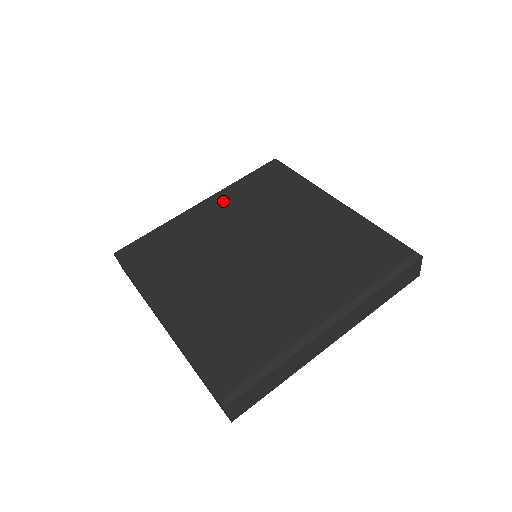
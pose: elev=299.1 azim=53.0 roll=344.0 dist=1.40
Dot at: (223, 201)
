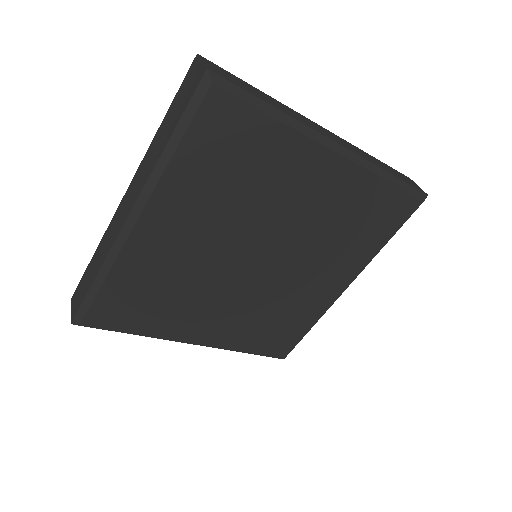
Dot at: (172, 210)
